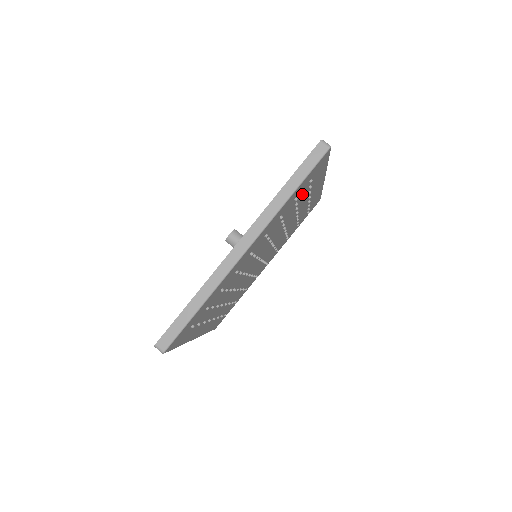
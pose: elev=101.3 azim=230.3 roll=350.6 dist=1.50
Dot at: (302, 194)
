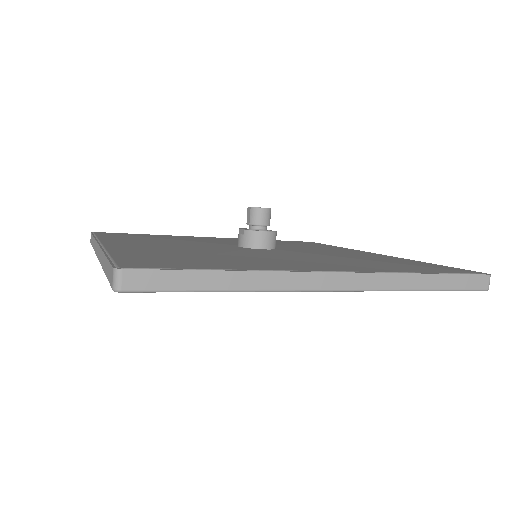
Dot at: occluded
